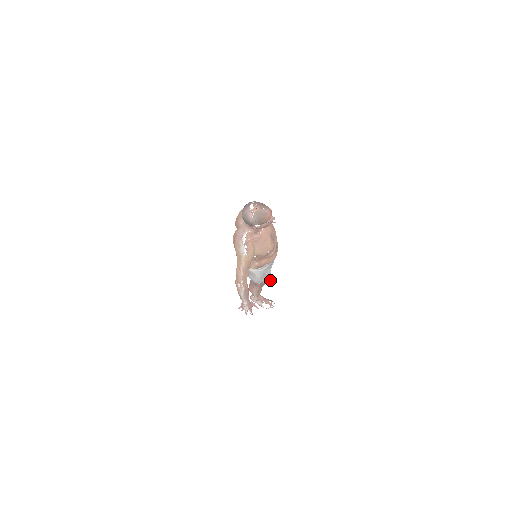
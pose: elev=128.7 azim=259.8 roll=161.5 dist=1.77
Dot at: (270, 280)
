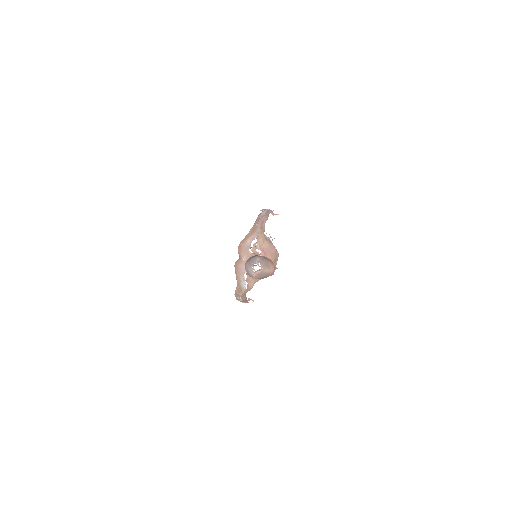
Dot at: occluded
